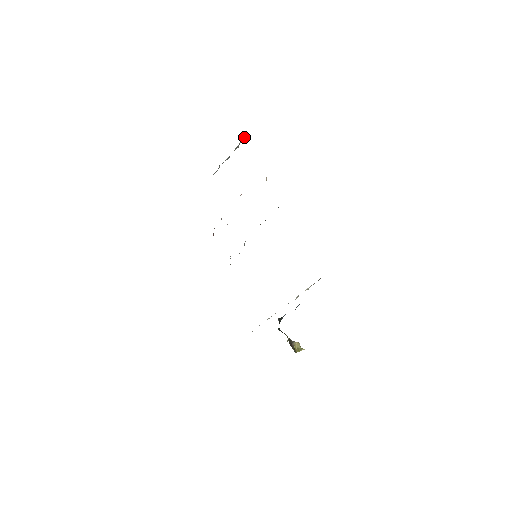
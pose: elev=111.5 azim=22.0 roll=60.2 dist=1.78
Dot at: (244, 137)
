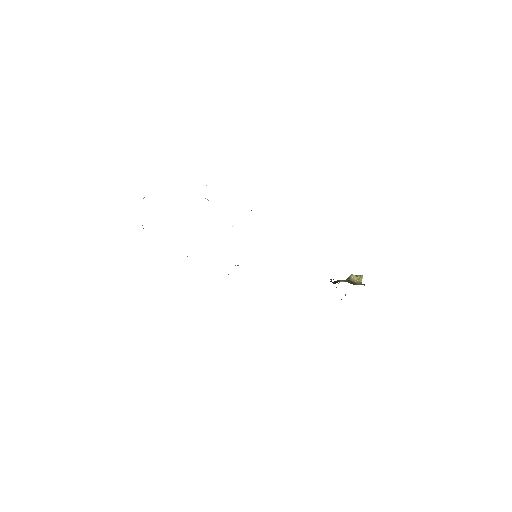
Dot at: occluded
